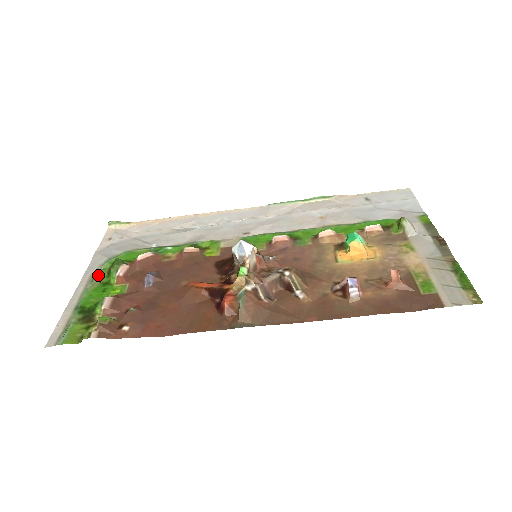
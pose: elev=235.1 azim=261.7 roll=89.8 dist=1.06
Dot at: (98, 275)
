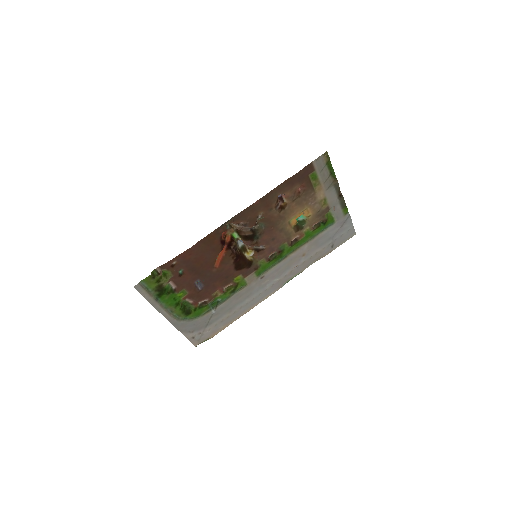
Dot at: (176, 313)
